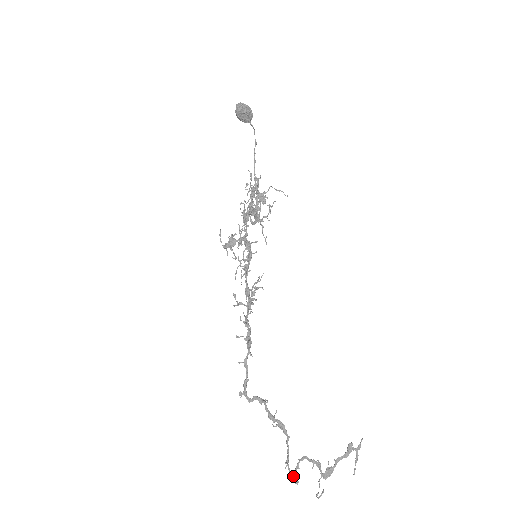
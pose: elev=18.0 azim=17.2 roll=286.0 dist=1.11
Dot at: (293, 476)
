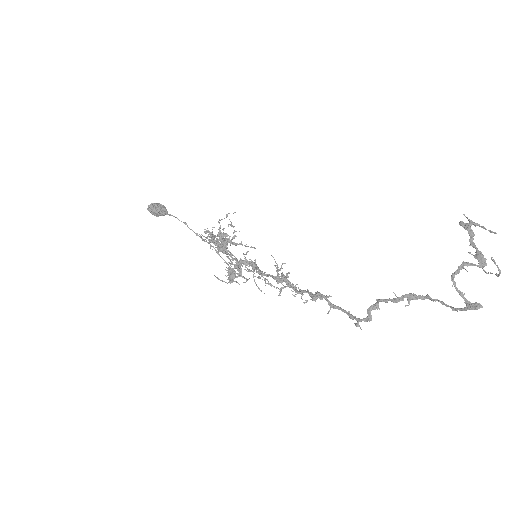
Dot at: (470, 307)
